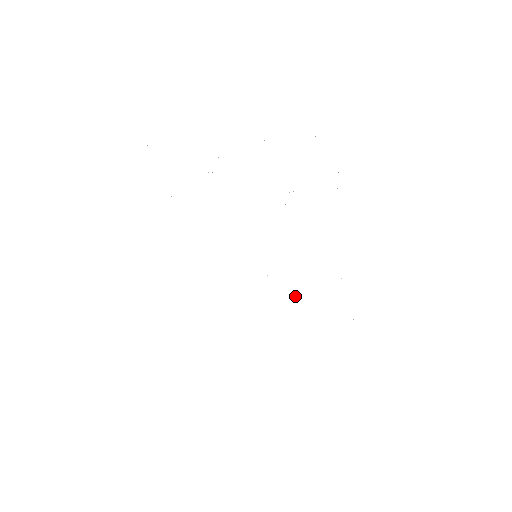
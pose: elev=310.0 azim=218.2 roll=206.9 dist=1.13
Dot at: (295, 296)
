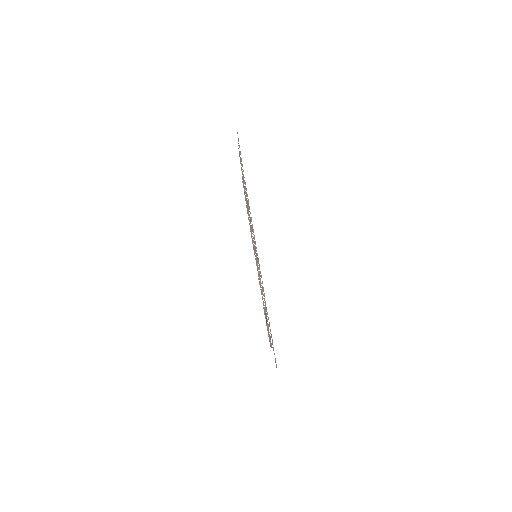
Dot at: occluded
